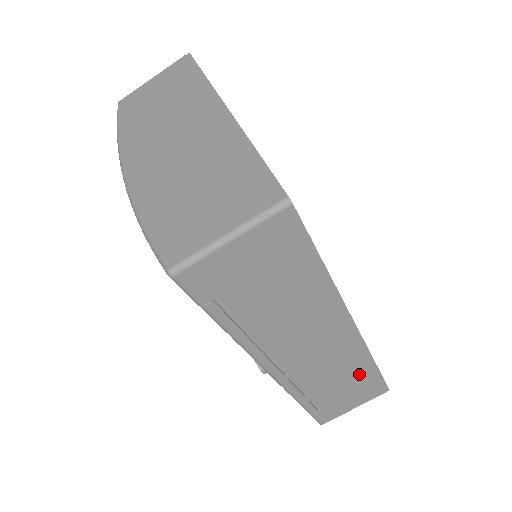
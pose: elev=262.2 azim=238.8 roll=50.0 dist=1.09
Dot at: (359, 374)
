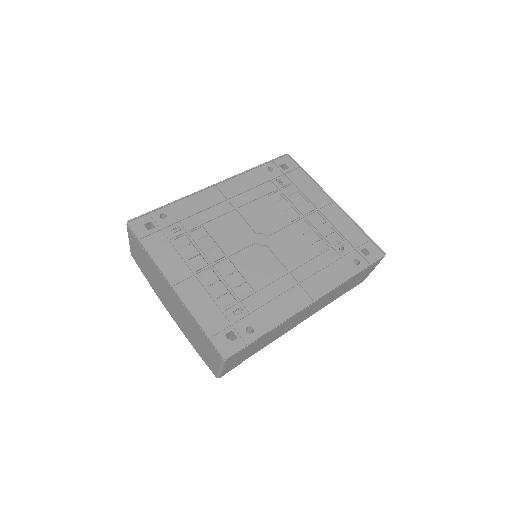
Dot at: (350, 281)
